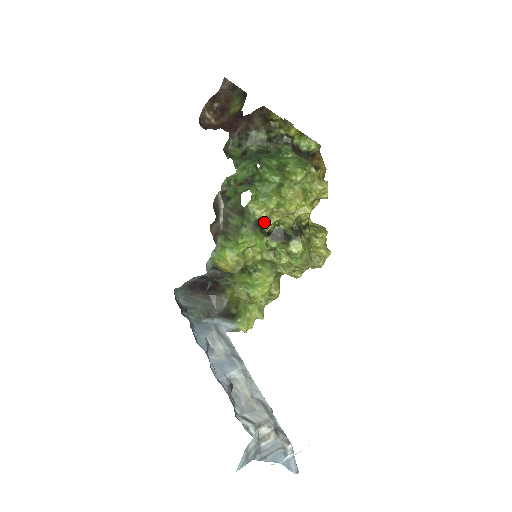
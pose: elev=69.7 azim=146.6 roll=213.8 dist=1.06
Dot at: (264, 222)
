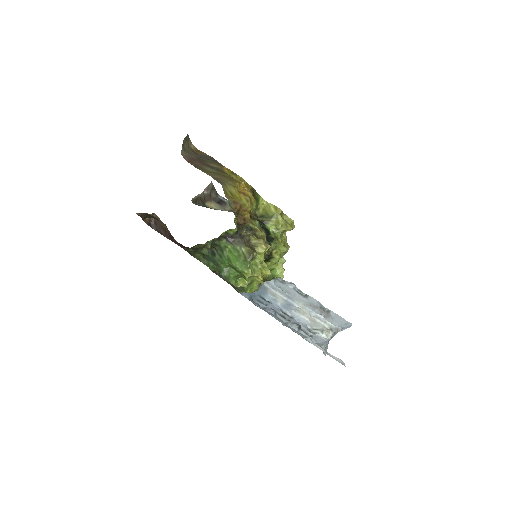
Dot at: occluded
